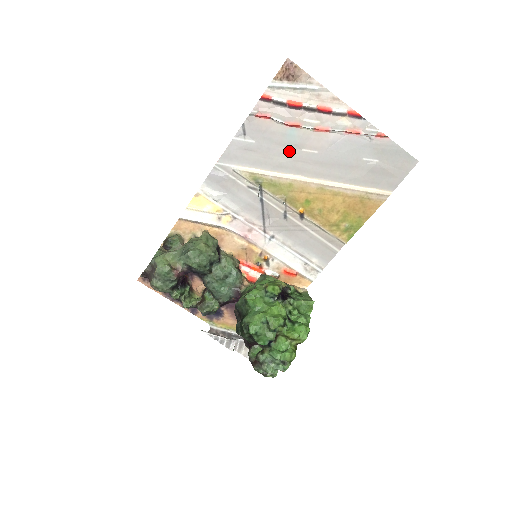
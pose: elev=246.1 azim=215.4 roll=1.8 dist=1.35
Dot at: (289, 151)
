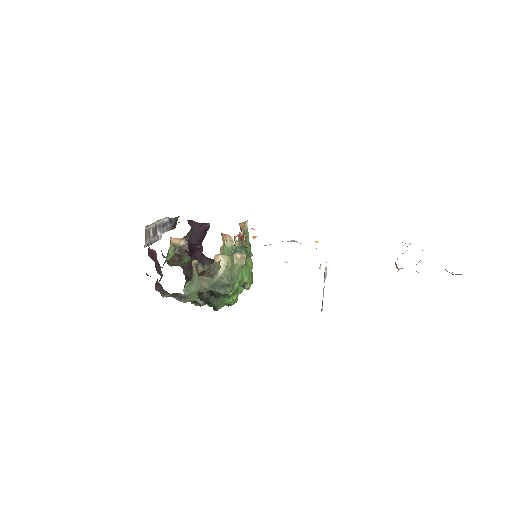
Dot at: occluded
